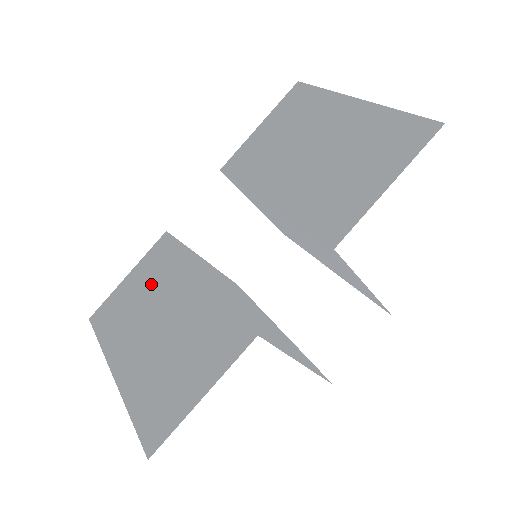
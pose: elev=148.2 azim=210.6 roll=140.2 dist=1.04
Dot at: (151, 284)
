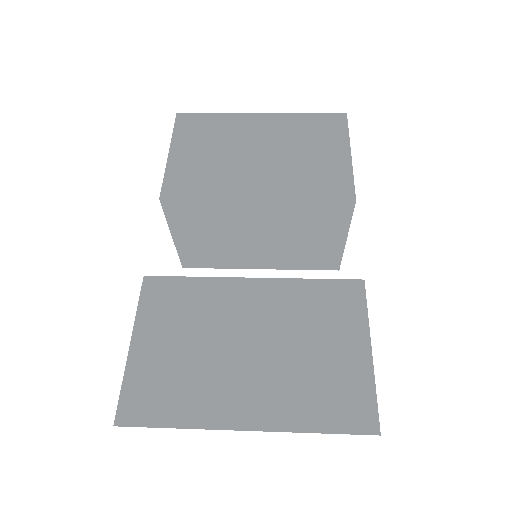
Dot at: (187, 326)
